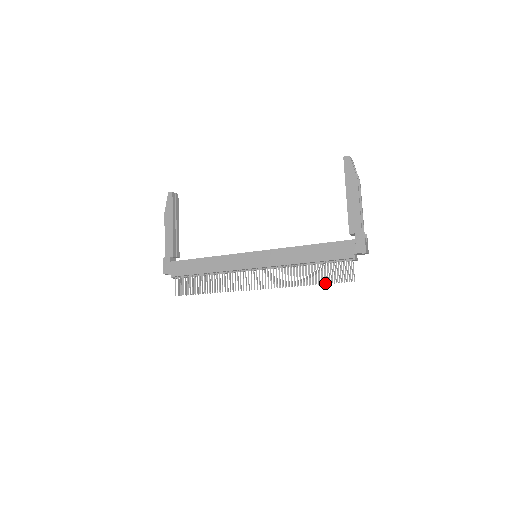
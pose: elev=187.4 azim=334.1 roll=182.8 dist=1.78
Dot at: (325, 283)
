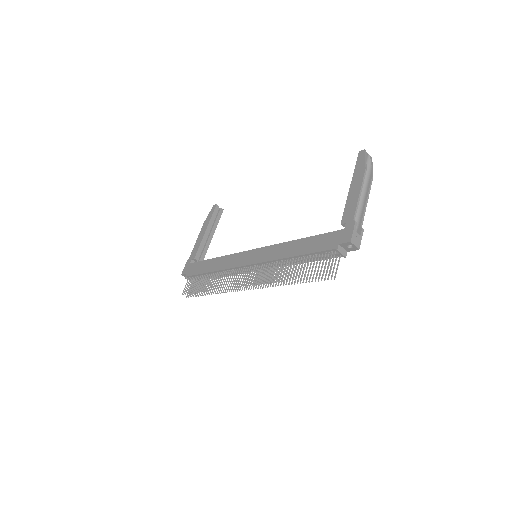
Dot at: (306, 281)
